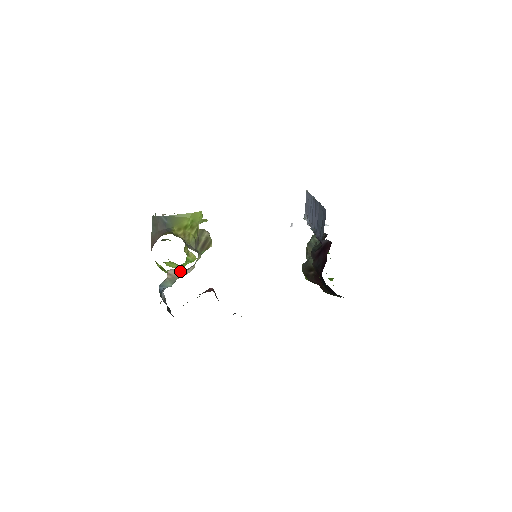
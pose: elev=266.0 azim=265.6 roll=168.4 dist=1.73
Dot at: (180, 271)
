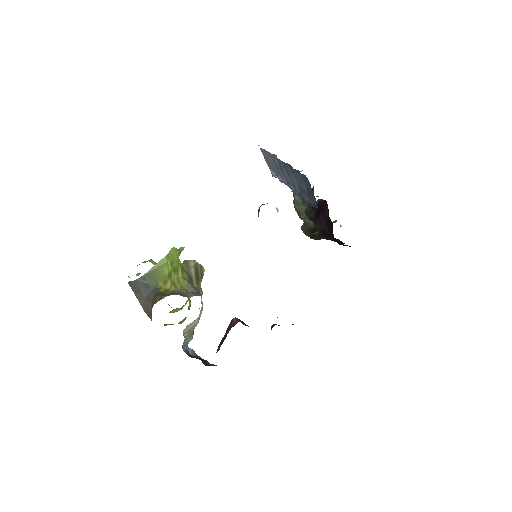
Dot at: (193, 322)
